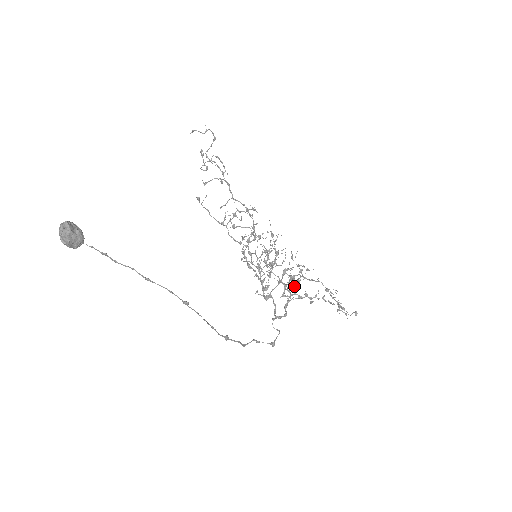
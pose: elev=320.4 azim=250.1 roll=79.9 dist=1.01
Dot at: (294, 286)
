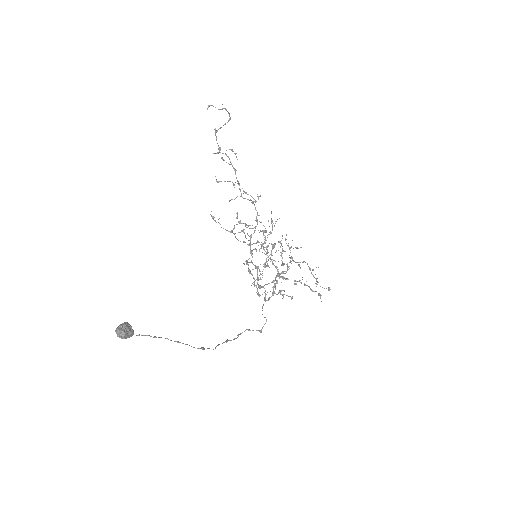
Dot at: occluded
